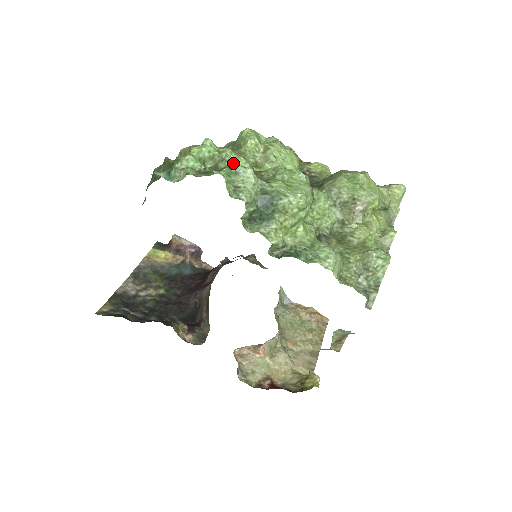
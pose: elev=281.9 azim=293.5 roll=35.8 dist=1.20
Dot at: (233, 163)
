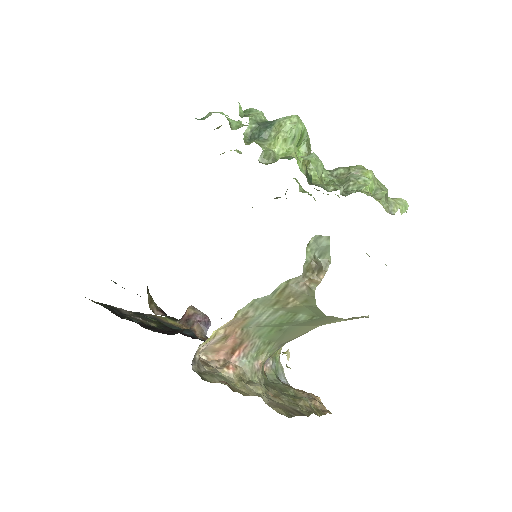
Dot at: occluded
